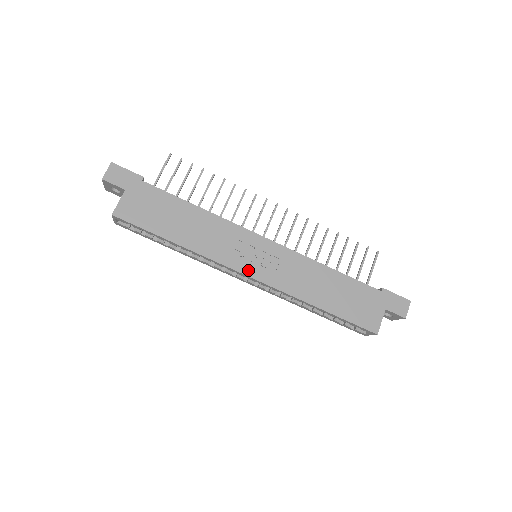
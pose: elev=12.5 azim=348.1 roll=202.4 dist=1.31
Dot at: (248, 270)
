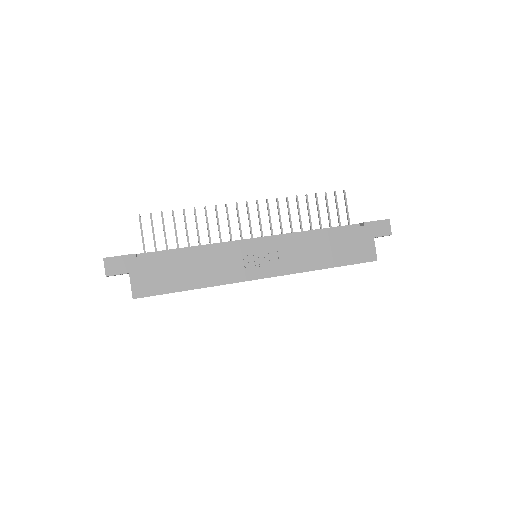
Dot at: (258, 274)
